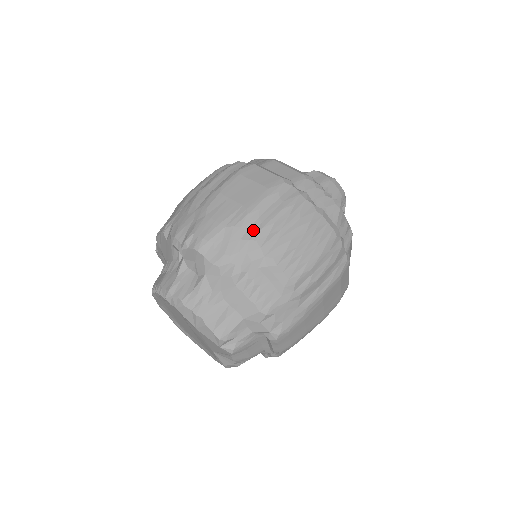
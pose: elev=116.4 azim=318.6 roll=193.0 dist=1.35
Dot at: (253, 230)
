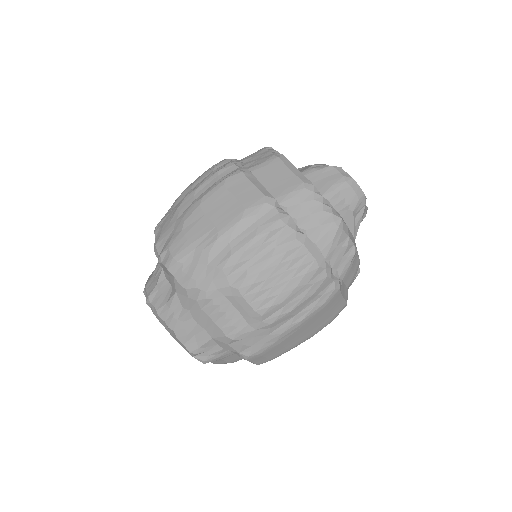
Dot at: (221, 257)
